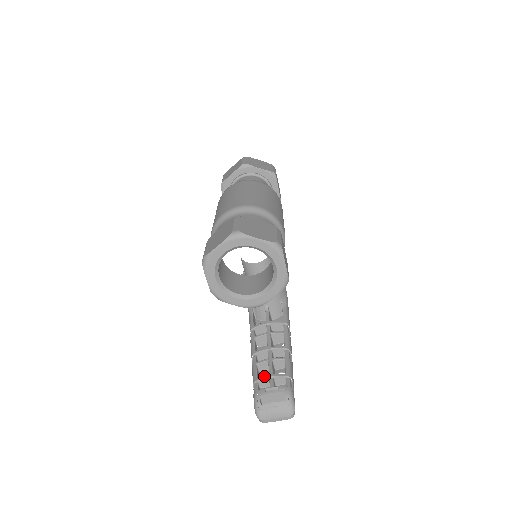
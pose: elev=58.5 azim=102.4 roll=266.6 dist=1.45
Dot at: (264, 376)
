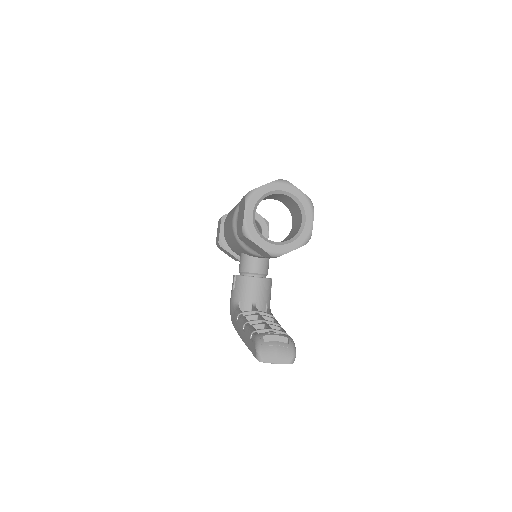
Dot at: occluded
